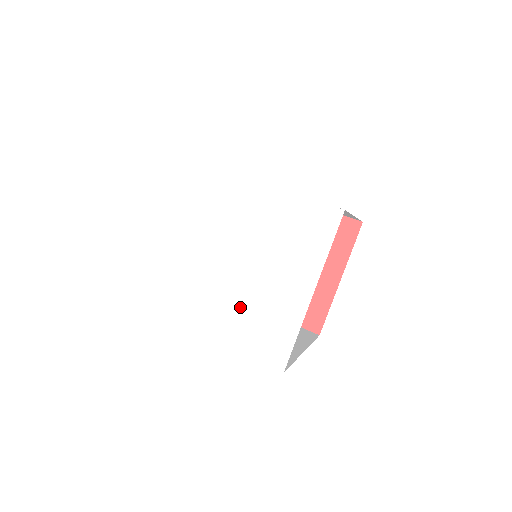
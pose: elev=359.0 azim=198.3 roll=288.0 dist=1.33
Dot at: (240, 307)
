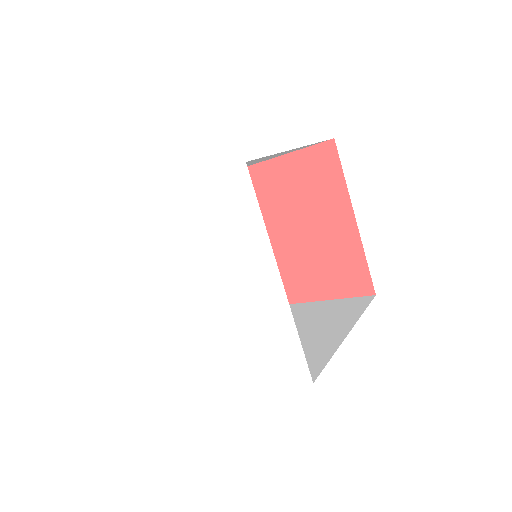
Dot at: (182, 324)
